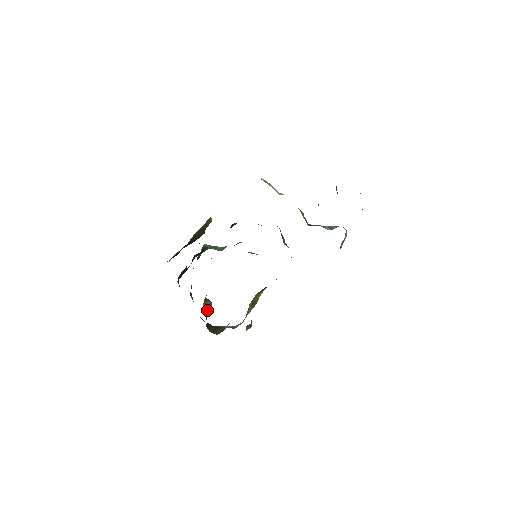
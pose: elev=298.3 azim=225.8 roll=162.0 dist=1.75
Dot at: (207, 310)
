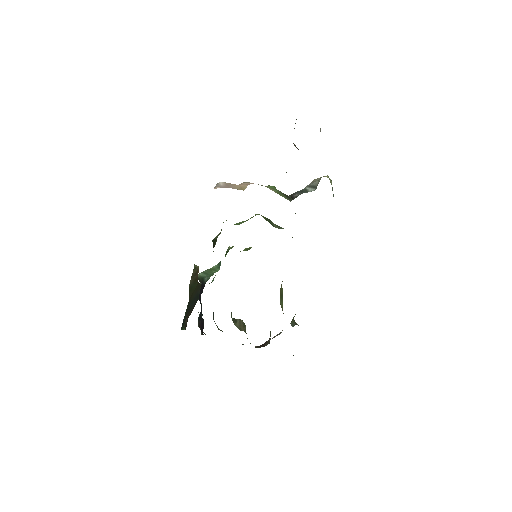
Dot at: (241, 328)
